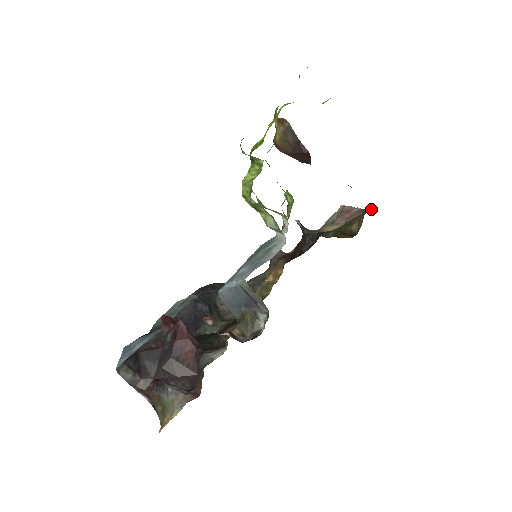
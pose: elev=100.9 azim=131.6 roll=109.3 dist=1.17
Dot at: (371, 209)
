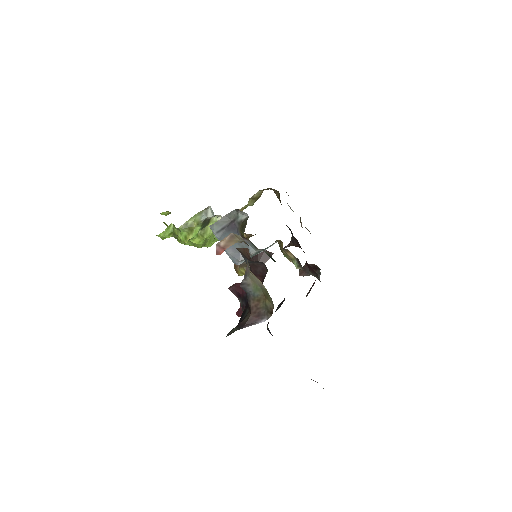
Dot at: occluded
